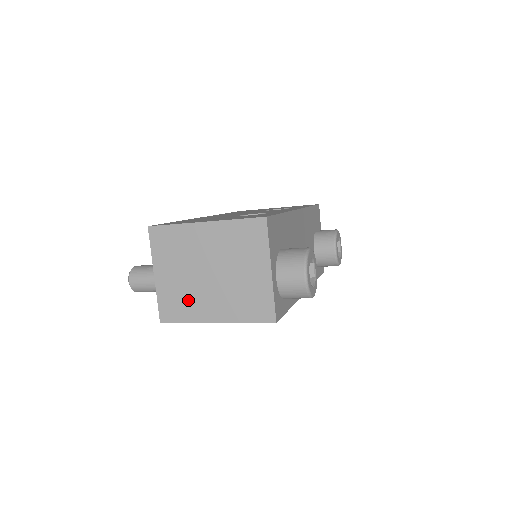
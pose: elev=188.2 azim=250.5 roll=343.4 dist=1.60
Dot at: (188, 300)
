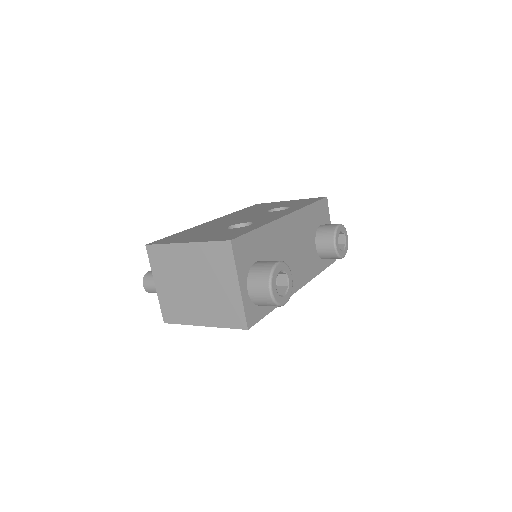
Dot at: (181, 306)
